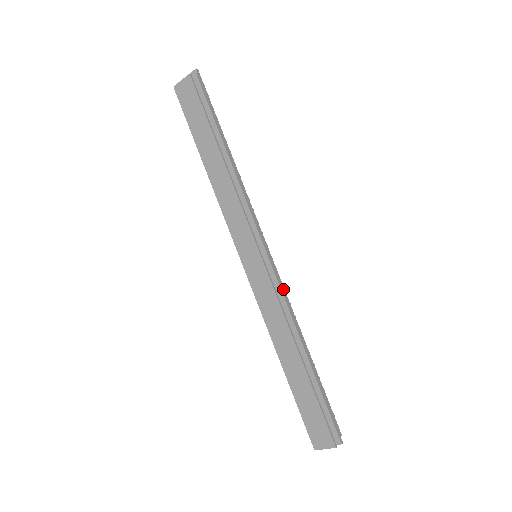
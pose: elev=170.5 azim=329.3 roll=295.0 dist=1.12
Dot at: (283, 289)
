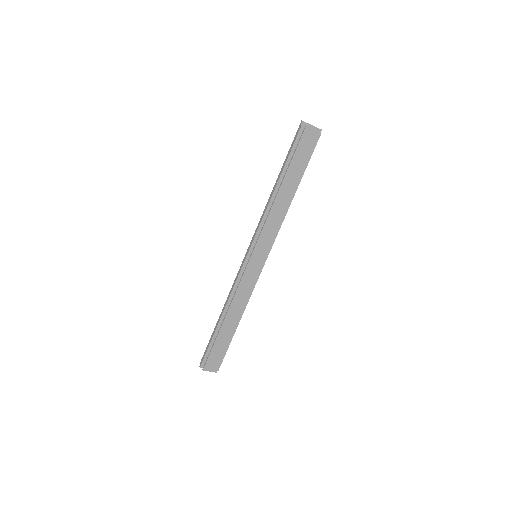
Dot at: (255, 283)
